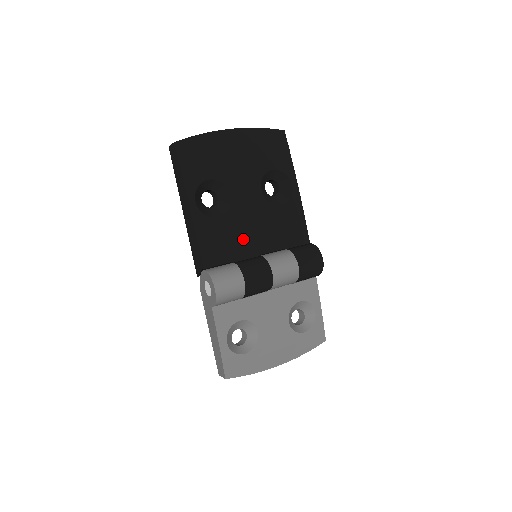
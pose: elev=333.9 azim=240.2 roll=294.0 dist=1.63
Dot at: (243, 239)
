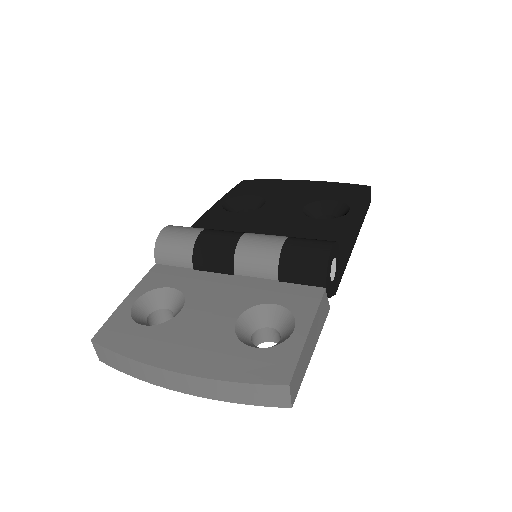
Dot at: (246, 229)
